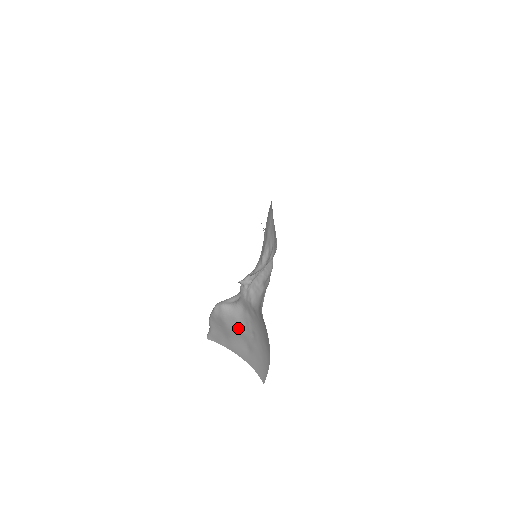
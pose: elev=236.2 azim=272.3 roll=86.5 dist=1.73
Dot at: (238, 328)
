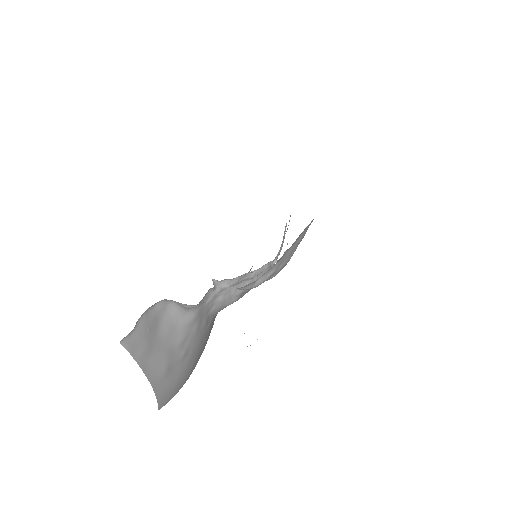
Dot at: (171, 340)
